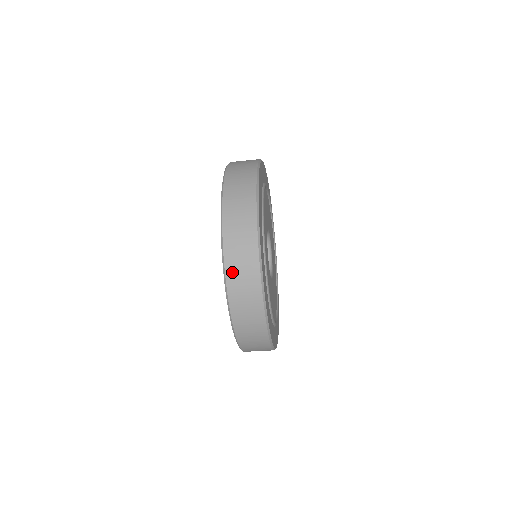
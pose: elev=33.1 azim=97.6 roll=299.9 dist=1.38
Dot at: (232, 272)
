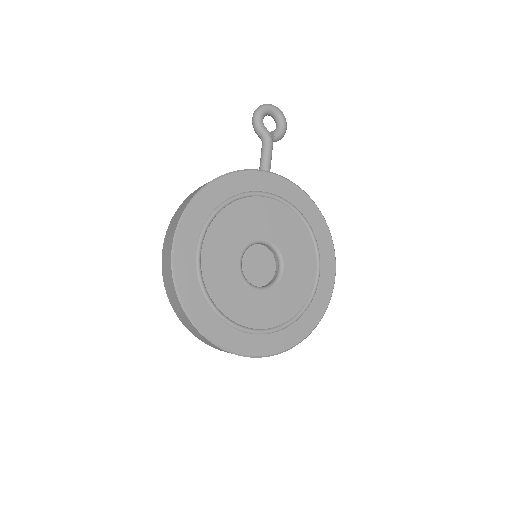
Dot at: occluded
